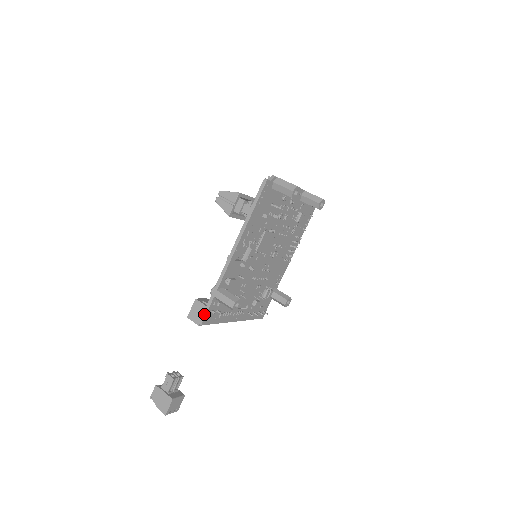
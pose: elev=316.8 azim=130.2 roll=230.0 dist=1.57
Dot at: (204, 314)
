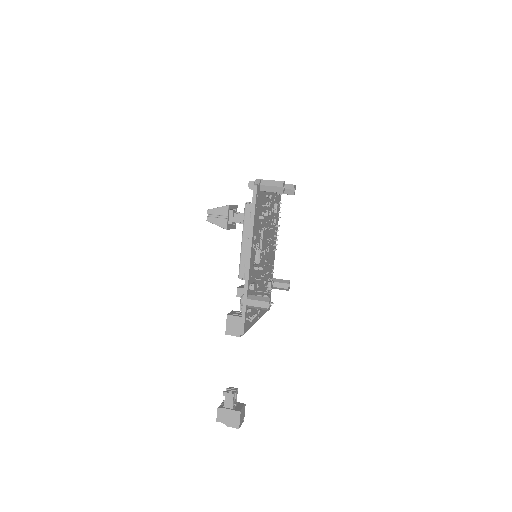
Dot at: (242, 325)
